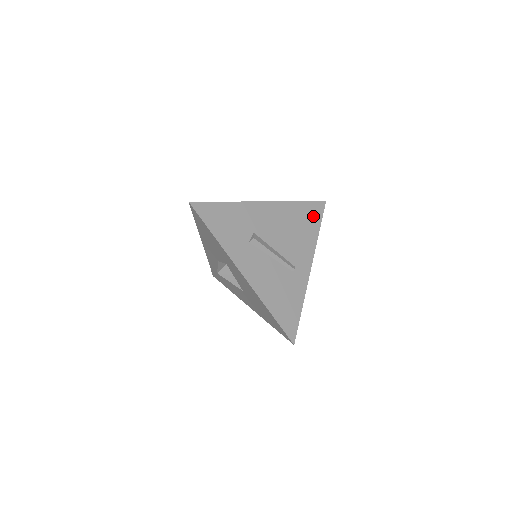
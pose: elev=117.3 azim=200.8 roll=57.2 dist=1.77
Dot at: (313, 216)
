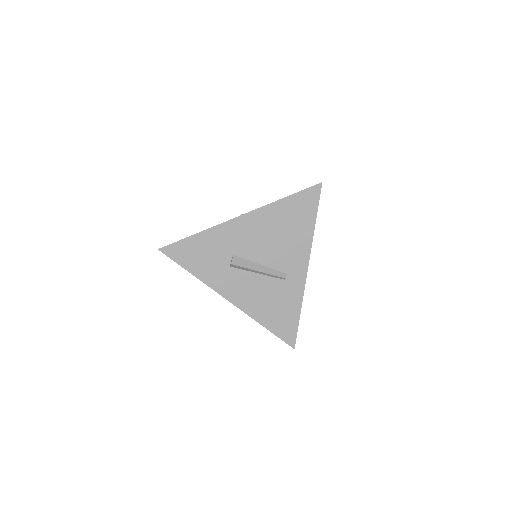
Dot at: (305, 208)
